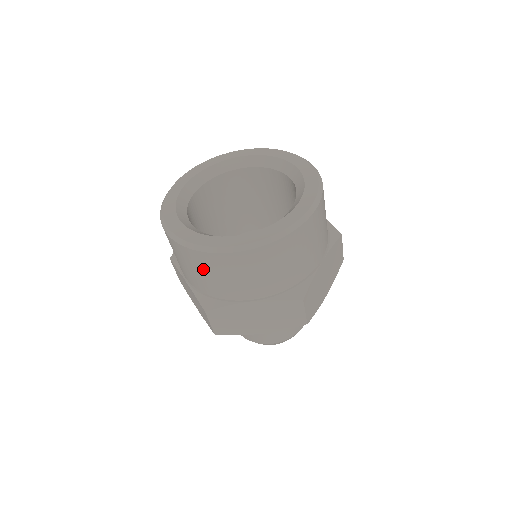
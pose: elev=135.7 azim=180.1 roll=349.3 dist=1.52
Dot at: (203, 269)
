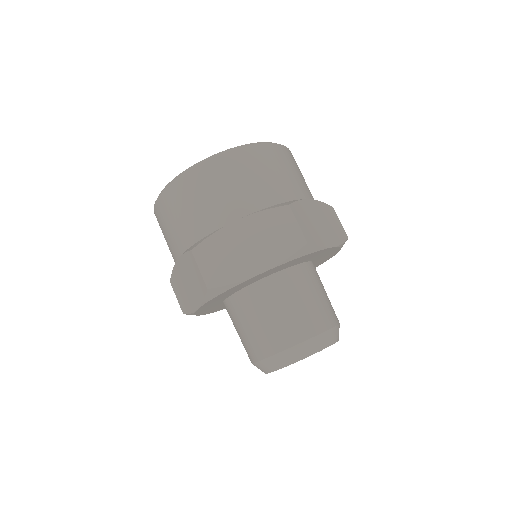
Dot at: occluded
